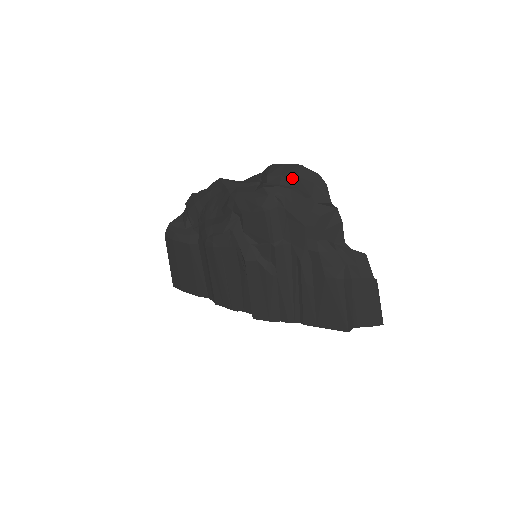
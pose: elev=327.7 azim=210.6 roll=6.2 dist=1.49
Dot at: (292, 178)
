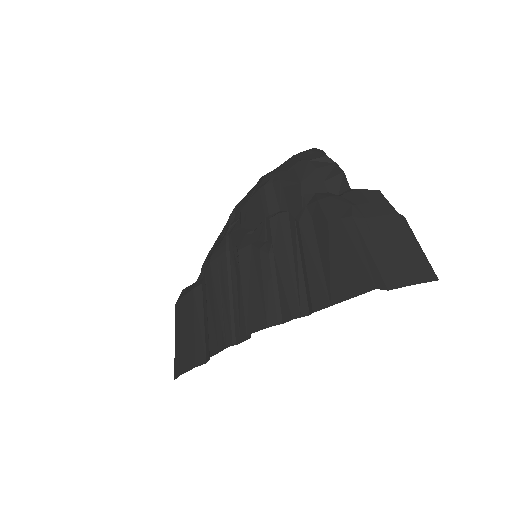
Dot at: (289, 160)
